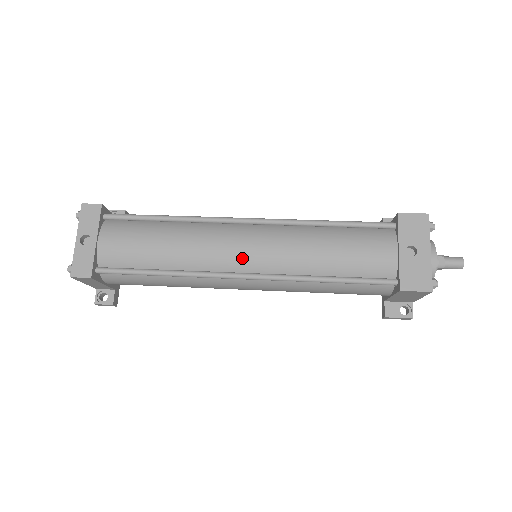
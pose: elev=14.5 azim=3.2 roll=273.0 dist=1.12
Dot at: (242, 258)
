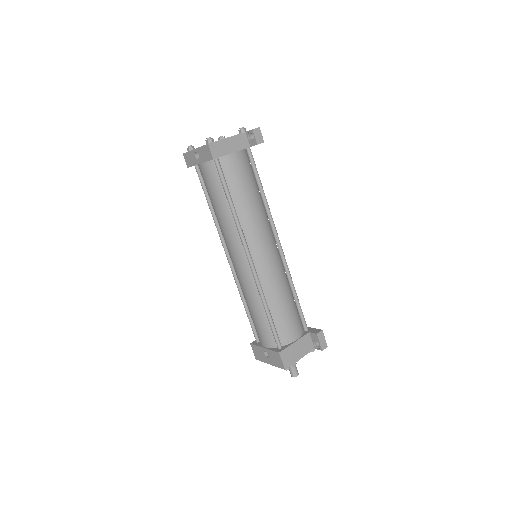
Dot at: (231, 258)
